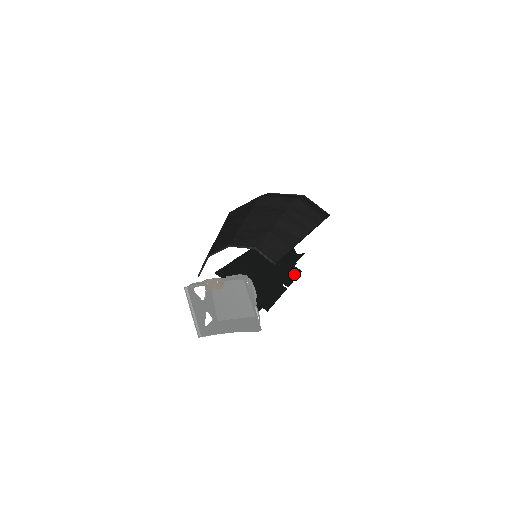
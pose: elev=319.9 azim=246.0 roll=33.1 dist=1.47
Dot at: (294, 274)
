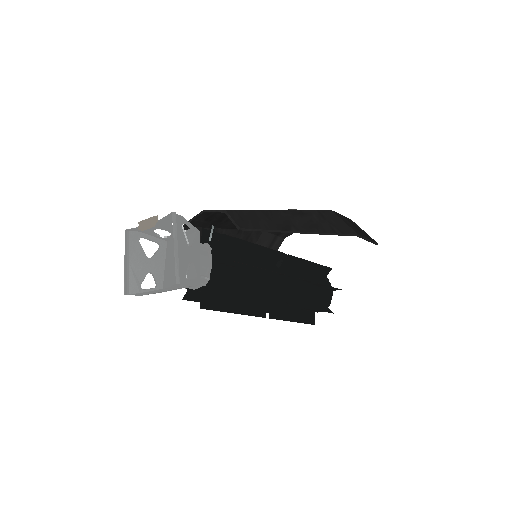
Dot at: (316, 307)
